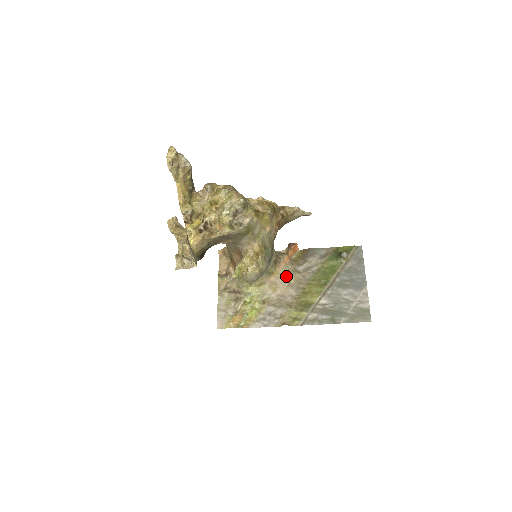
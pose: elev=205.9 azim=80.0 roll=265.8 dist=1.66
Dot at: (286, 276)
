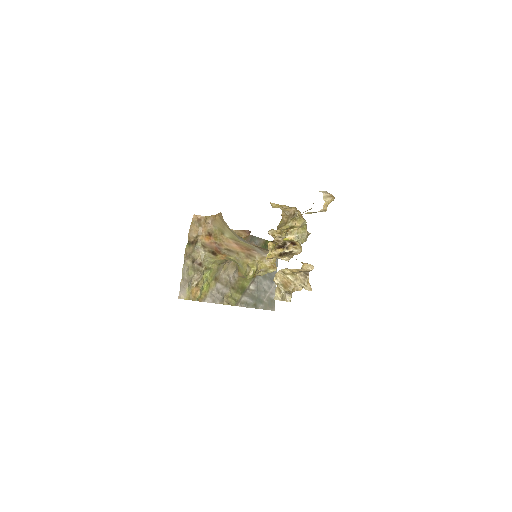
Dot at: occluded
